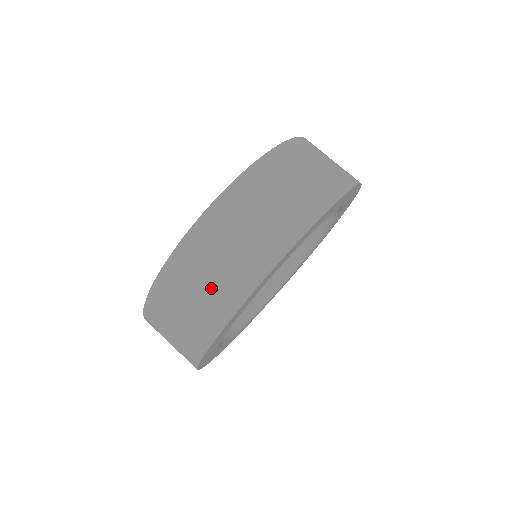
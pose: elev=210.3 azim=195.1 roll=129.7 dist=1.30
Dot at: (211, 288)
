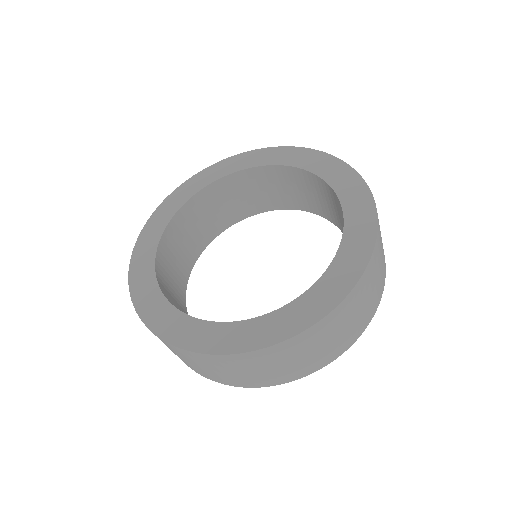
Dot at: (312, 357)
